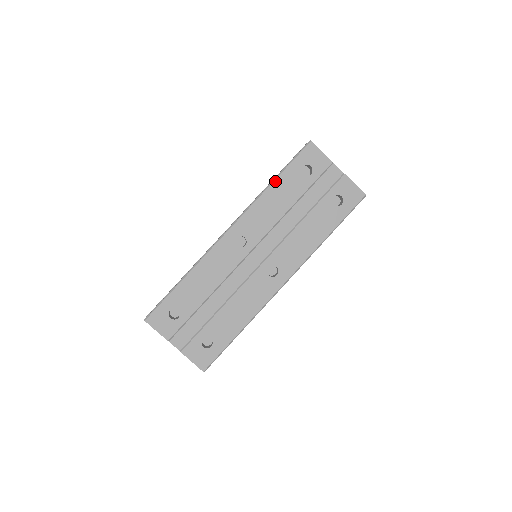
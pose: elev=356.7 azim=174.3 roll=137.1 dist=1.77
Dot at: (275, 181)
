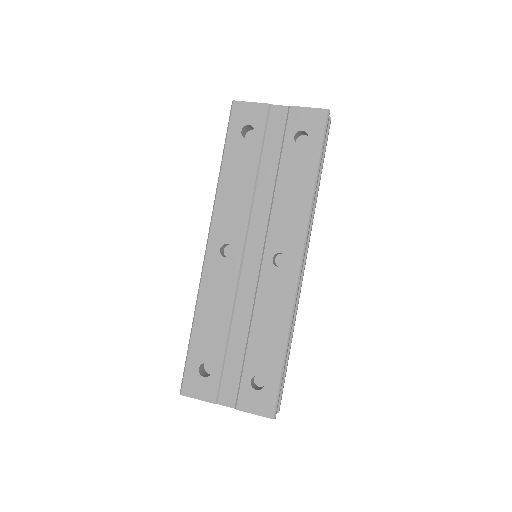
Dot at: (222, 166)
